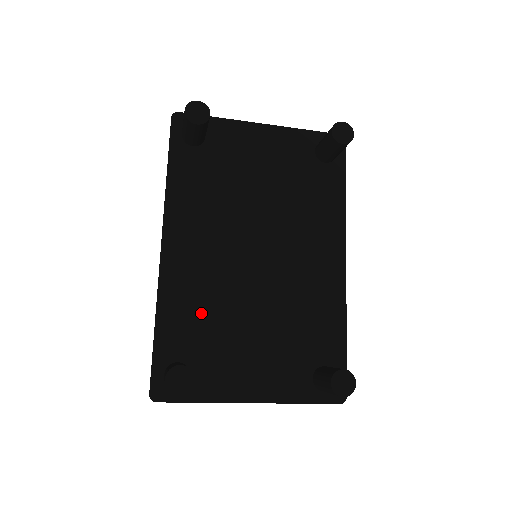
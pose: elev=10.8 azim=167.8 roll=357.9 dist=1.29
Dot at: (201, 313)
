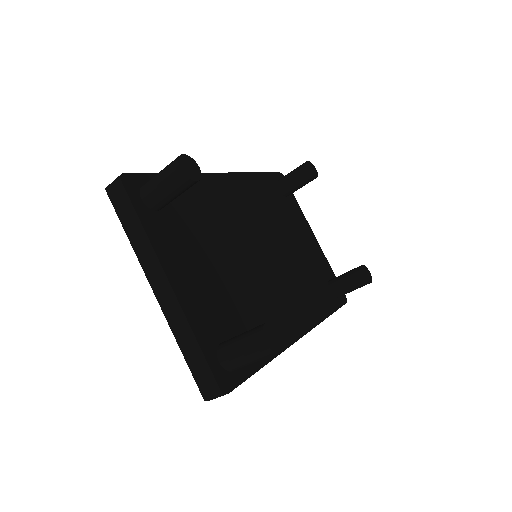
Dot at: (204, 212)
